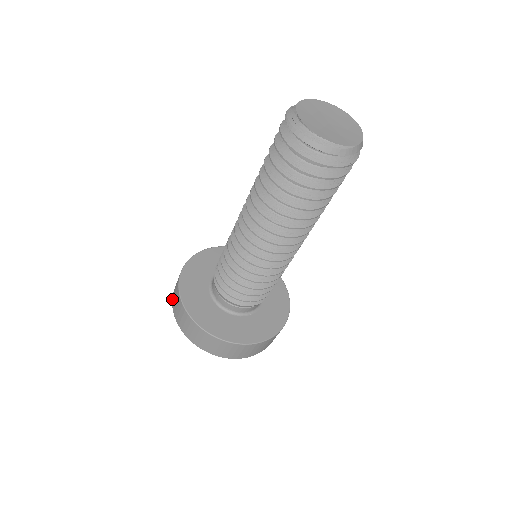
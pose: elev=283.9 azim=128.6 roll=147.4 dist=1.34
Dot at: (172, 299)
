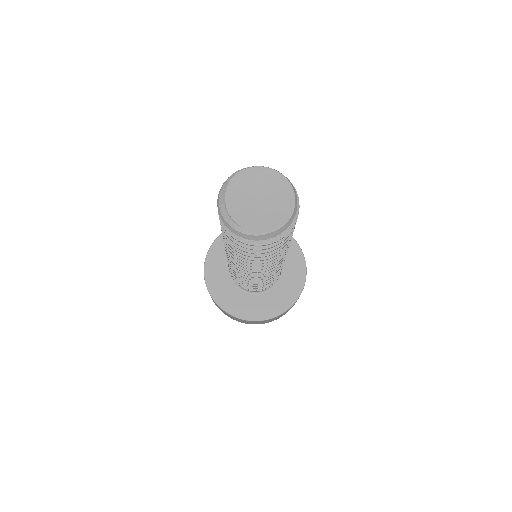
Dot at: occluded
